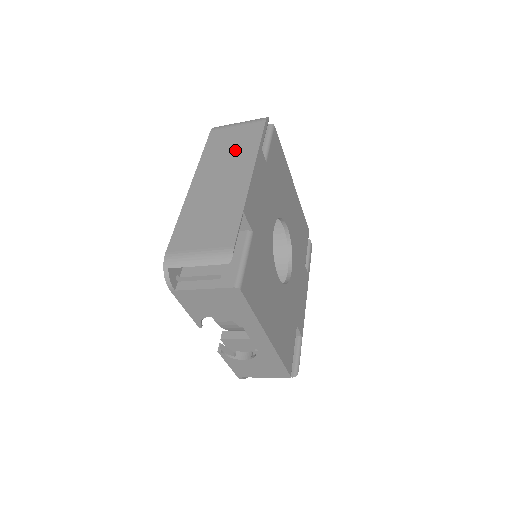
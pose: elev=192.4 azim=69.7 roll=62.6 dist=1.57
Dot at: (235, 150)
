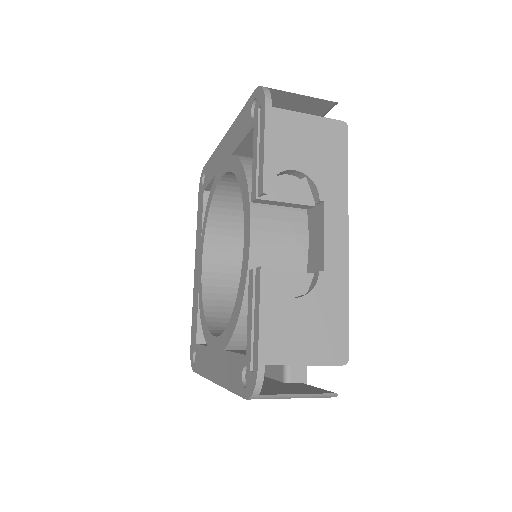
Dot at: occluded
